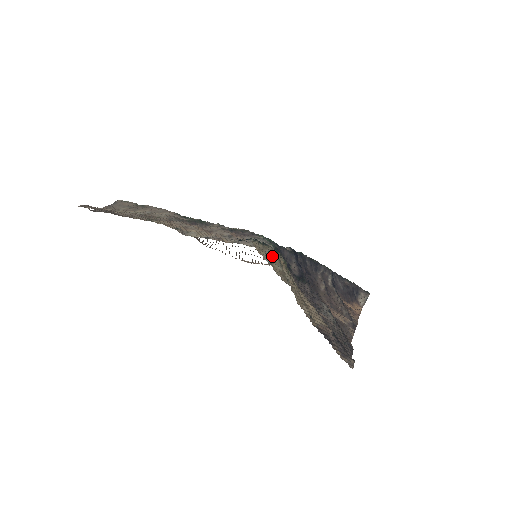
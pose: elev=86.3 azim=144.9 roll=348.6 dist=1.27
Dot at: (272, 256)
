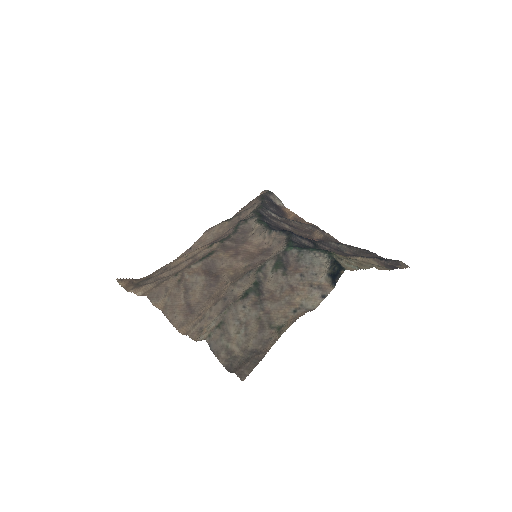
Dot at: (346, 262)
